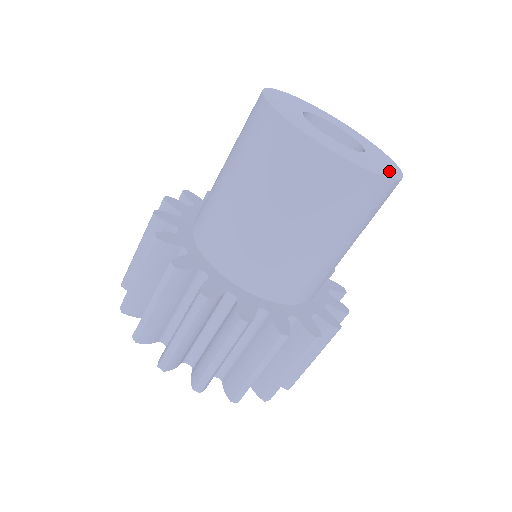
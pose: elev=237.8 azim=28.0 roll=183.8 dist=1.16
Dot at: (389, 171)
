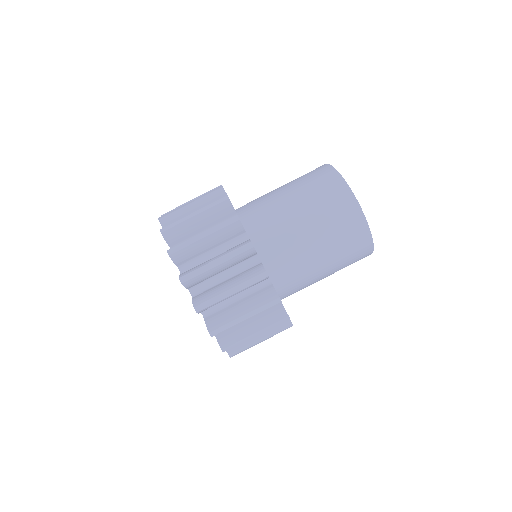
Dot at: occluded
